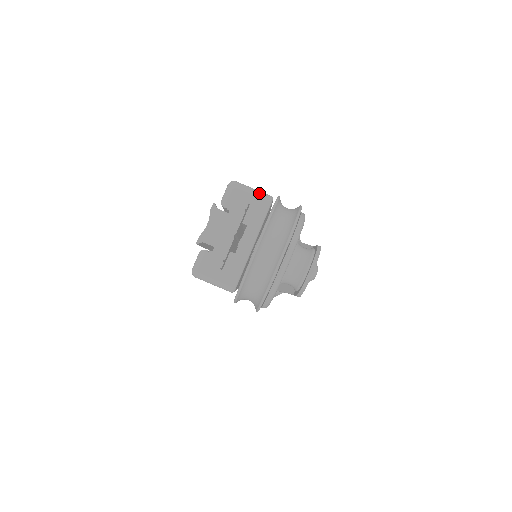
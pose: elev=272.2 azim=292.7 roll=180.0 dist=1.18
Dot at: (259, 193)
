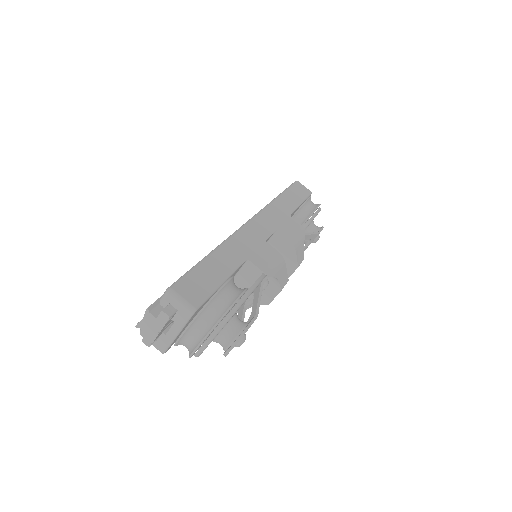
Dot at: (185, 305)
